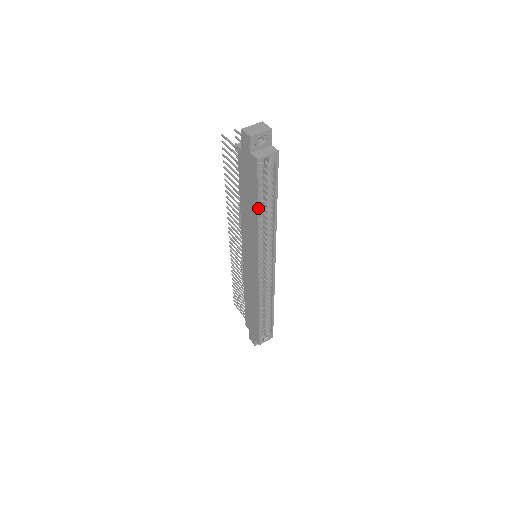
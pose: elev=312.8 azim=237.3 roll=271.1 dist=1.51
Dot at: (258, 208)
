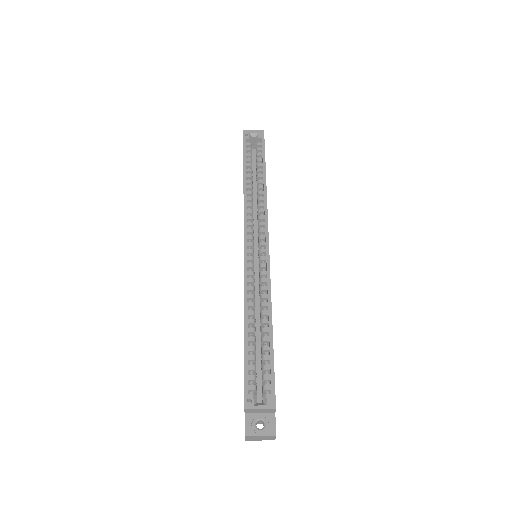
Dot at: (244, 169)
